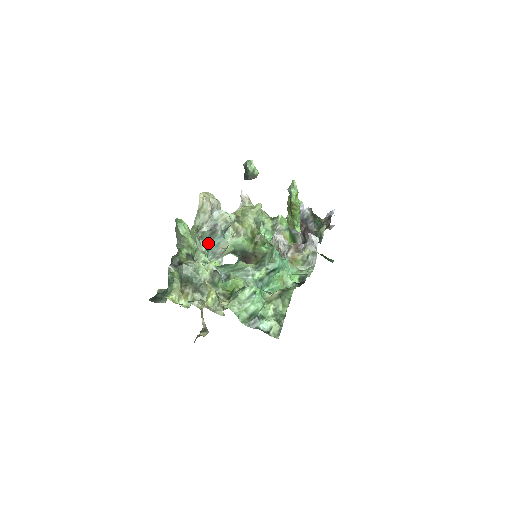
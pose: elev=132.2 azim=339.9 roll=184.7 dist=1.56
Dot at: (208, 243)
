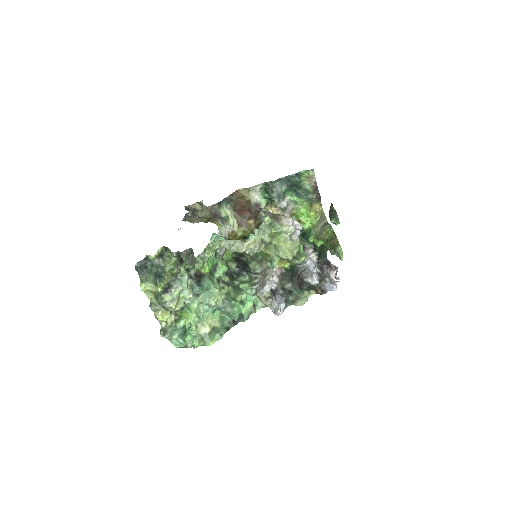
Dot at: occluded
